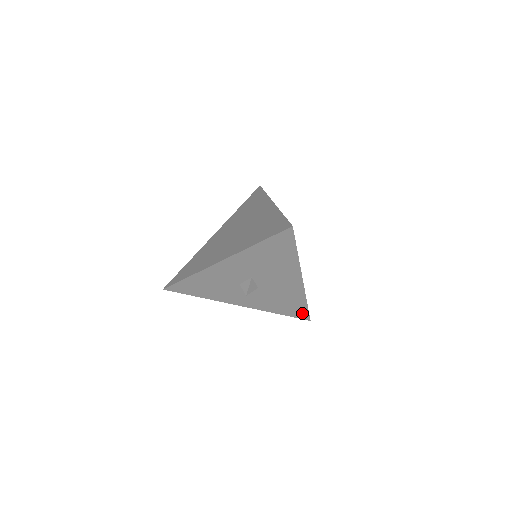
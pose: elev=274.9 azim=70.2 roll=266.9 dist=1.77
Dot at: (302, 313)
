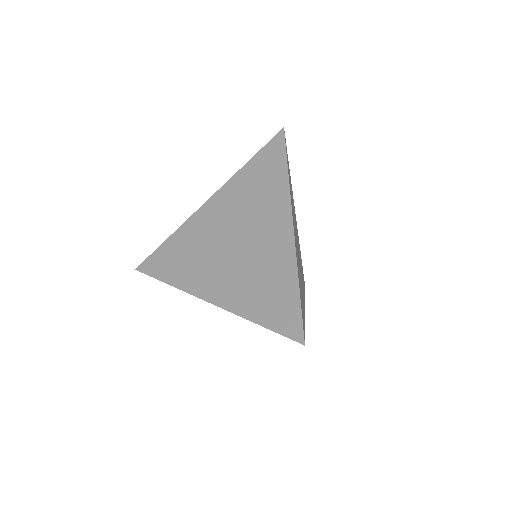
Dot at: occluded
